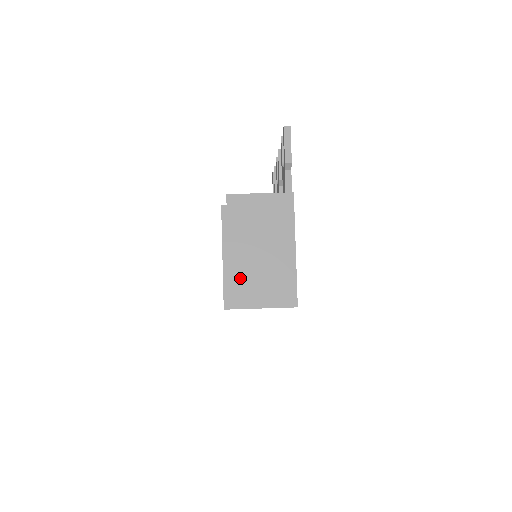
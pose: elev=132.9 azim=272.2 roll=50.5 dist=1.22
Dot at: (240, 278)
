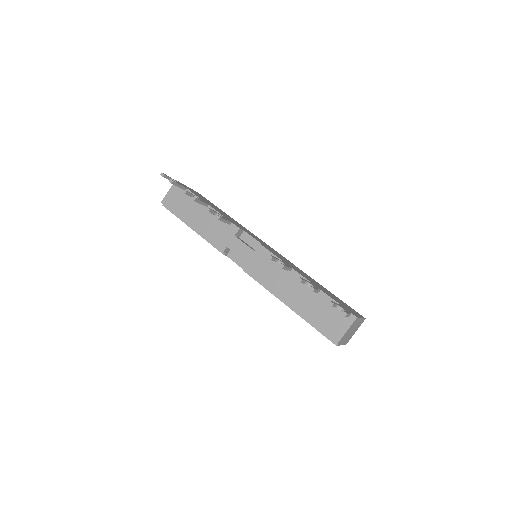
Dot at: (348, 339)
